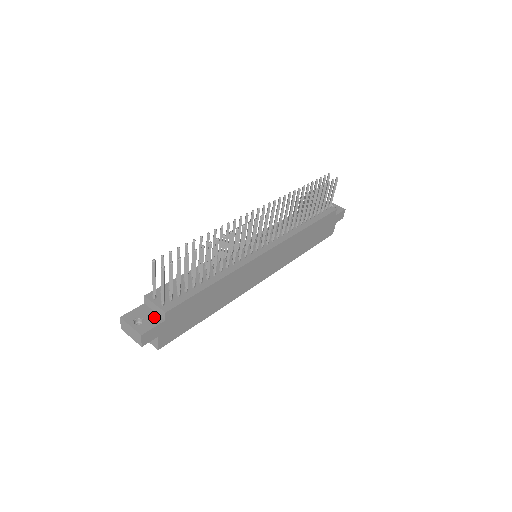
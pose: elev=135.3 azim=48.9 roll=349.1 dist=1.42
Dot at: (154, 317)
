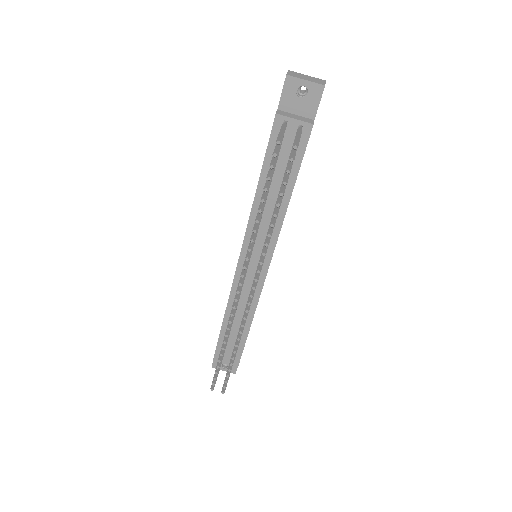
Dot at: occluded
